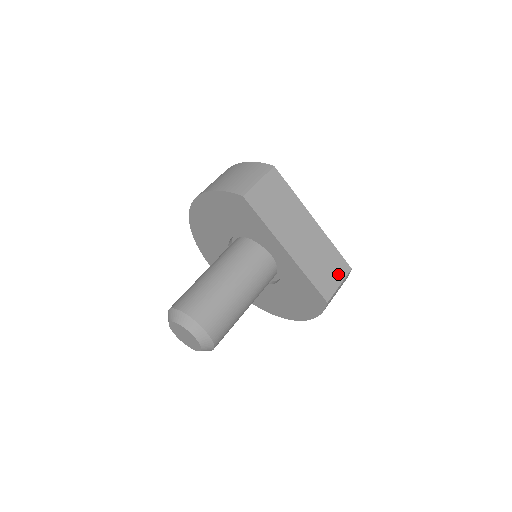
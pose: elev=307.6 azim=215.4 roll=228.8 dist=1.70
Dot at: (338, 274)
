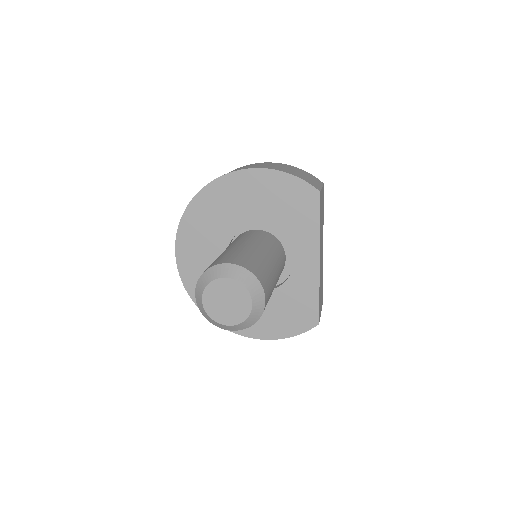
Dot at: (321, 303)
